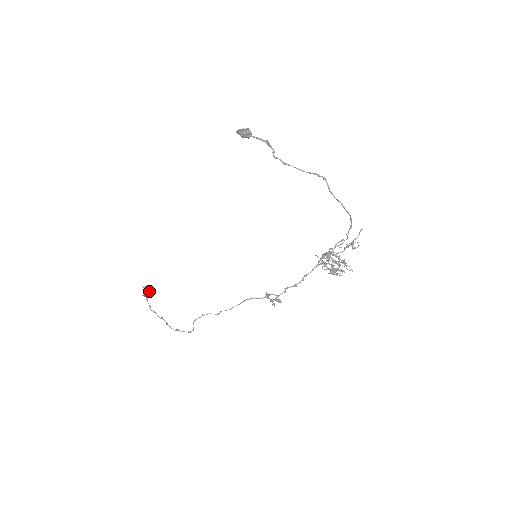
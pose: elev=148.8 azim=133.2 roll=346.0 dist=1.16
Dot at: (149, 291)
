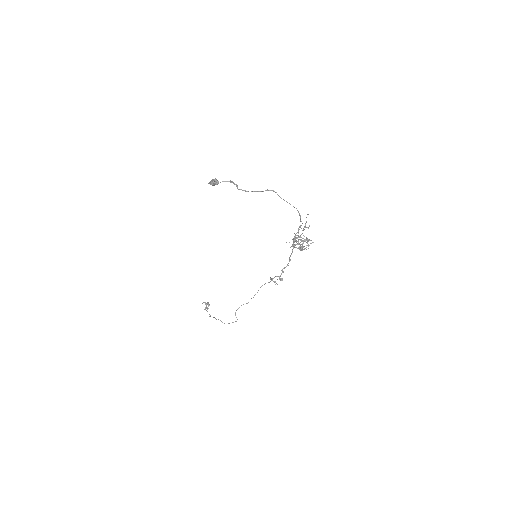
Dot at: occluded
